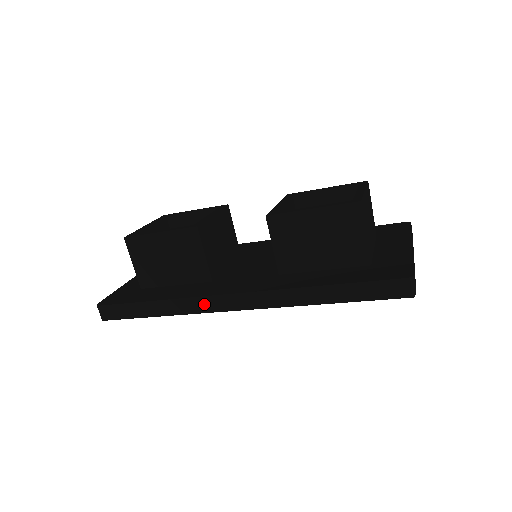
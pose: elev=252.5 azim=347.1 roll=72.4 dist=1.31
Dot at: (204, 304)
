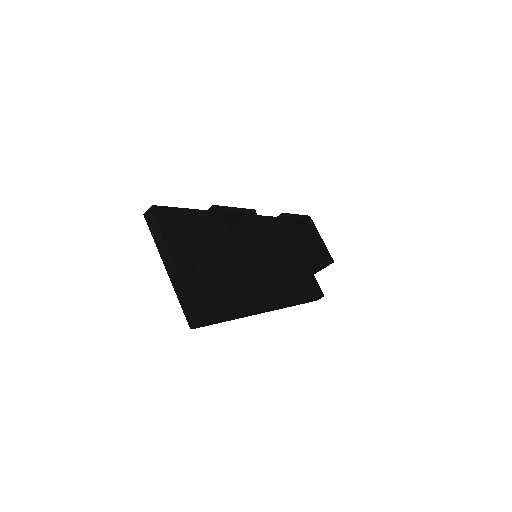
Dot at: occluded
